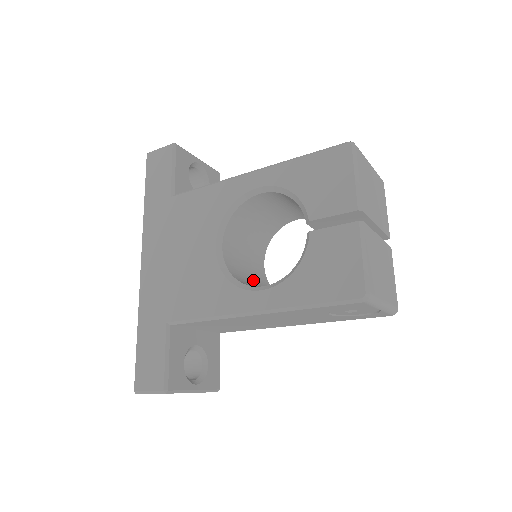
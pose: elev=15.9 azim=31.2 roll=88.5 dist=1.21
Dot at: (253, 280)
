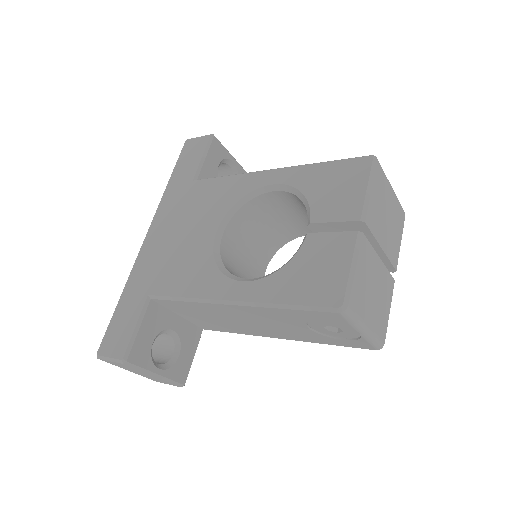
Dot at: occluded
